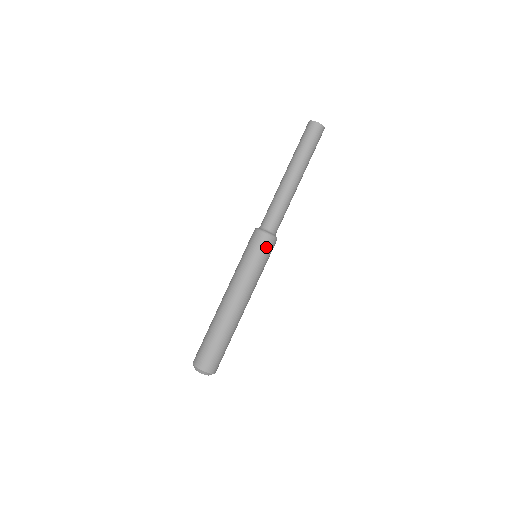
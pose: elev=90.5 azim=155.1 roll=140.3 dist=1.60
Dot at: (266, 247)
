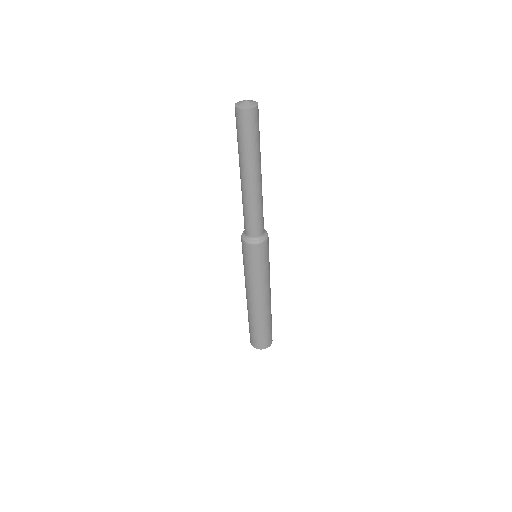
Dot at: (256, 254)
